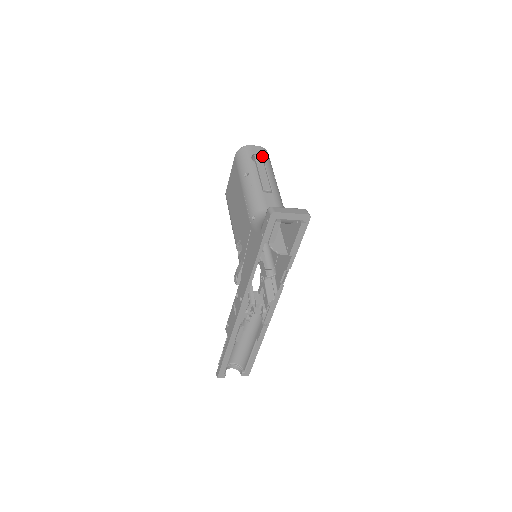
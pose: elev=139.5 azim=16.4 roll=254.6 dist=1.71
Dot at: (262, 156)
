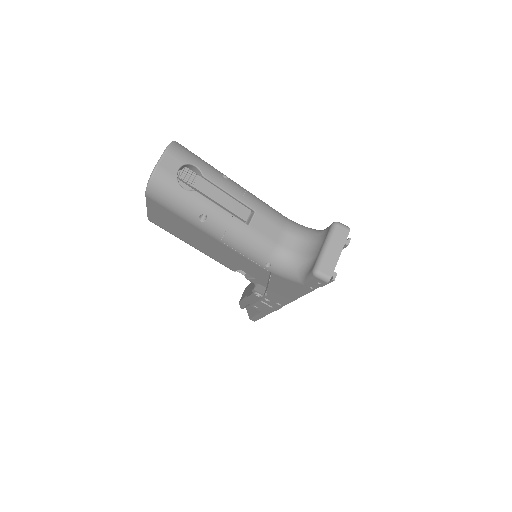
Dot at: (185, 165)
